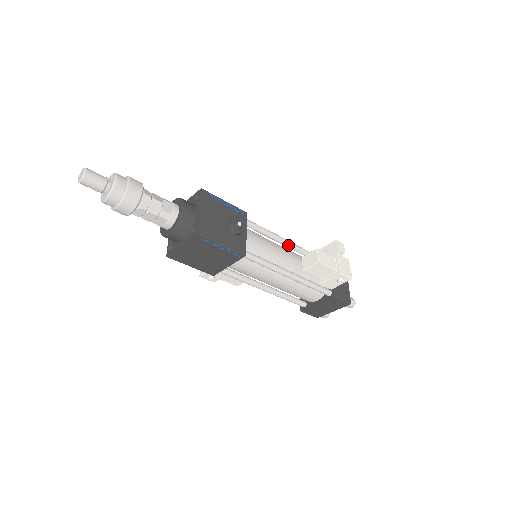
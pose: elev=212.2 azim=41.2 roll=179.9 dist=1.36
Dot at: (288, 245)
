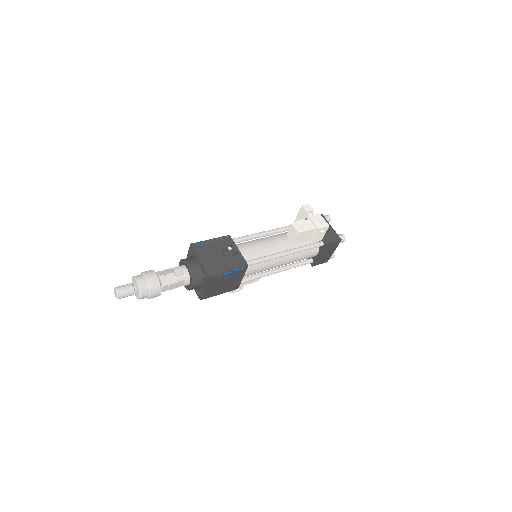
Dot at: (272, 233)
